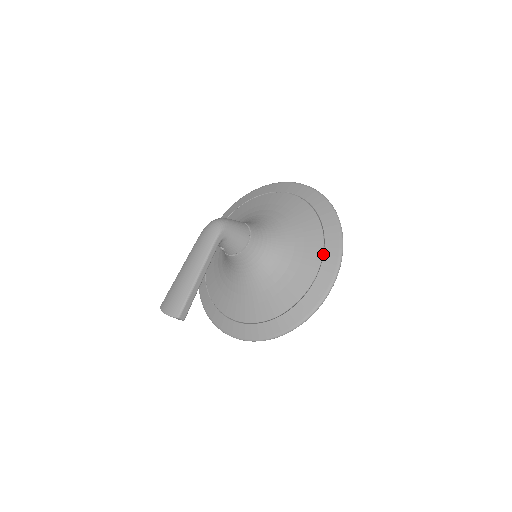
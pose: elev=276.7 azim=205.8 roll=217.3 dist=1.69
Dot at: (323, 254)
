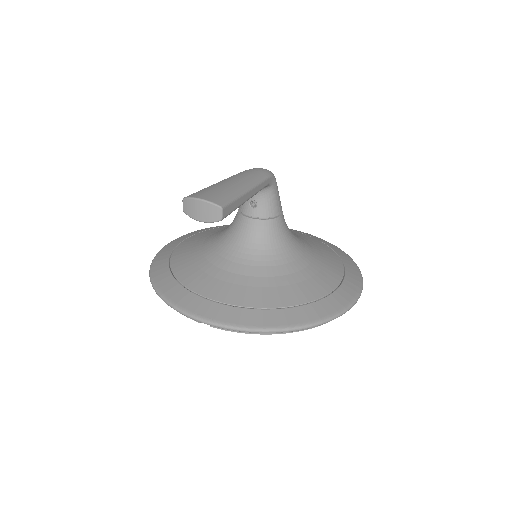
Dot at: (345, 269)
